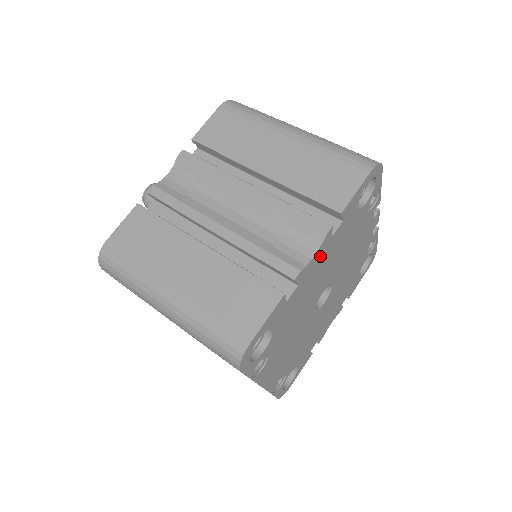
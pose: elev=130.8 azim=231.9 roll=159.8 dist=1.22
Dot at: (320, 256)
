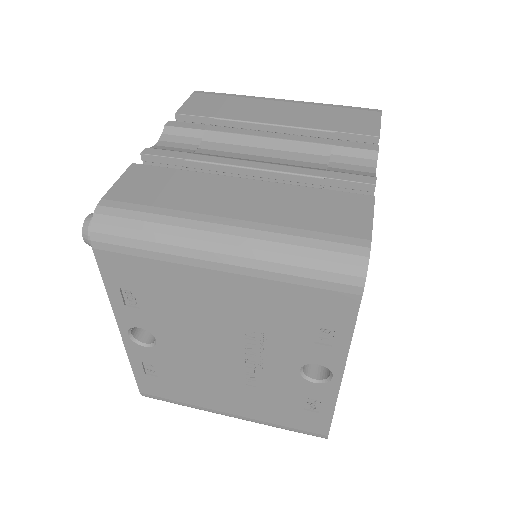
Dot at: occluded
